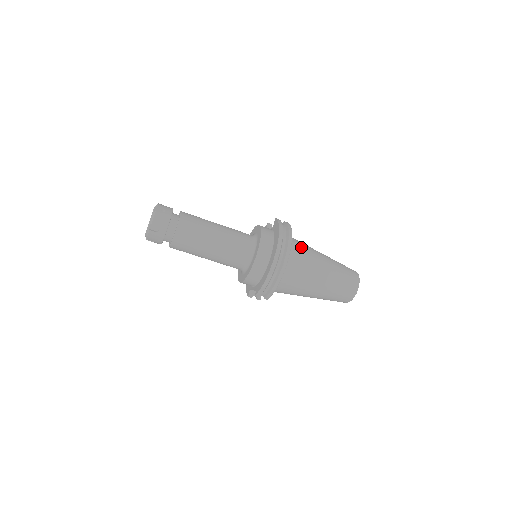
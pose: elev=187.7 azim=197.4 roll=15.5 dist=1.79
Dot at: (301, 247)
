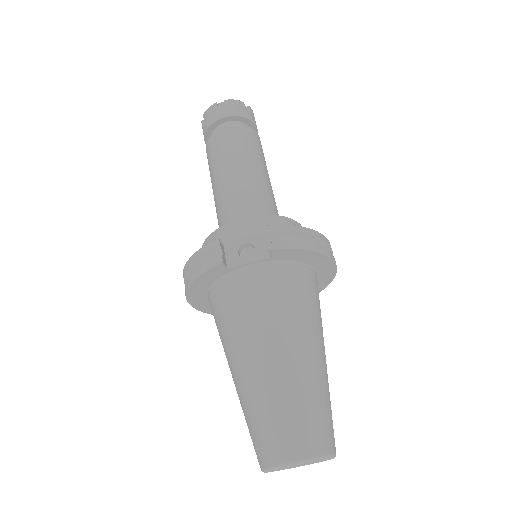
Dot at: occluded
